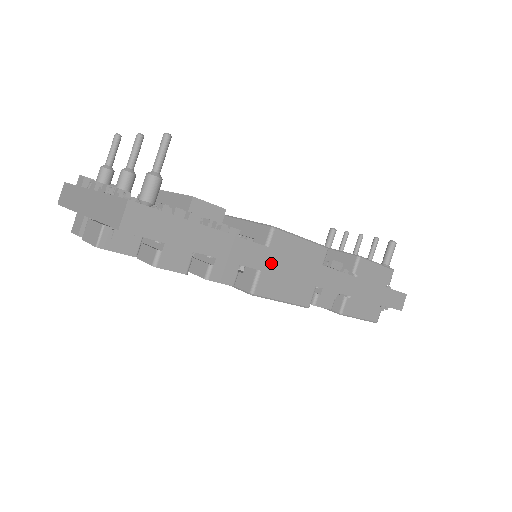
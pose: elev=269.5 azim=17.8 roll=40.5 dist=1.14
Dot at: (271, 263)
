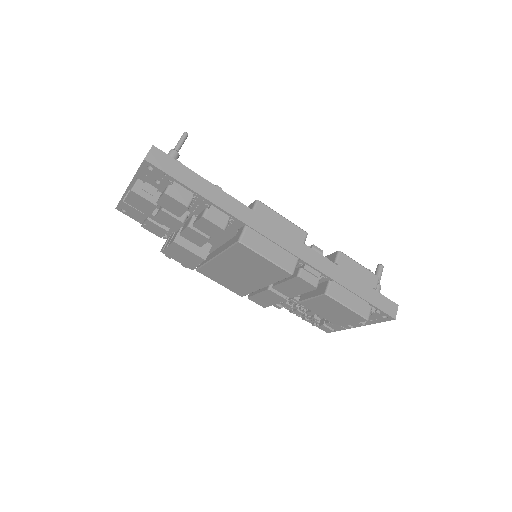
Dot at: (255, 223)
